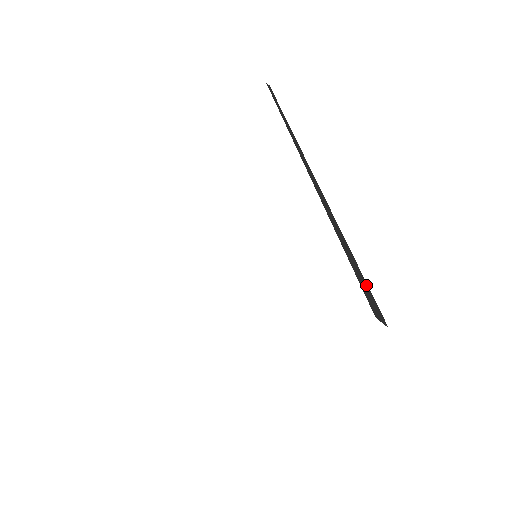
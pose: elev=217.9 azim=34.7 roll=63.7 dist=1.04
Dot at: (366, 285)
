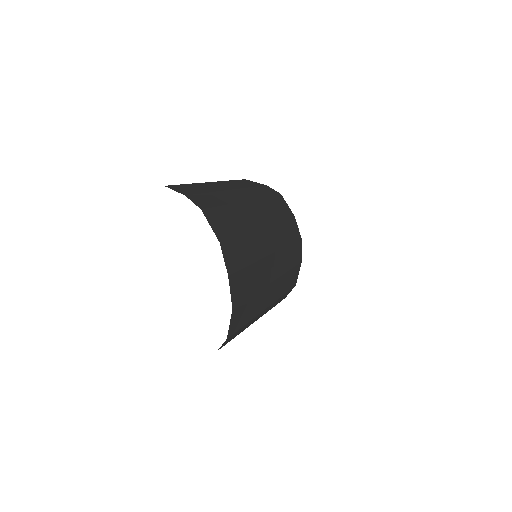
Dot at: (194, 192)
